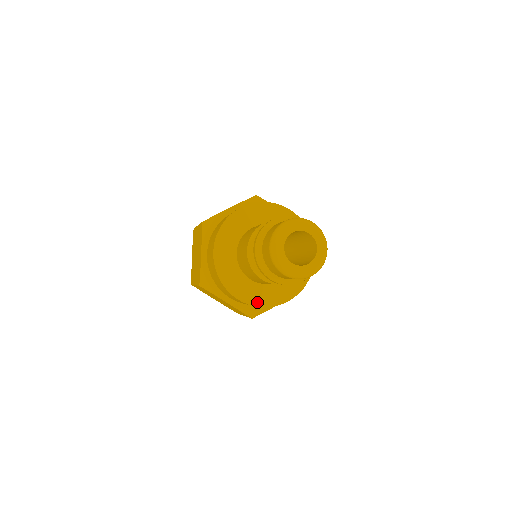
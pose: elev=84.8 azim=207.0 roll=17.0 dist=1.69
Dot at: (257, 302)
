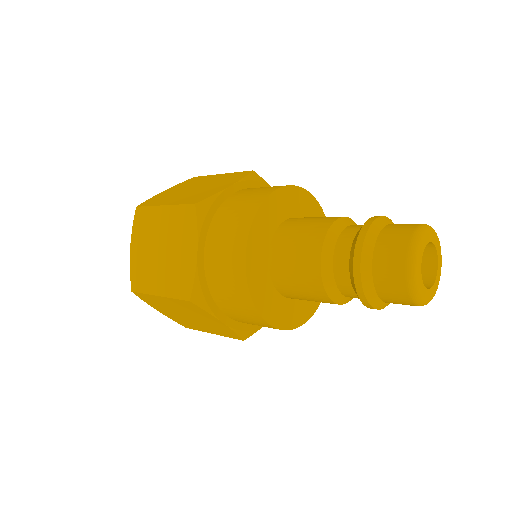
Dot at: (284, 324)
